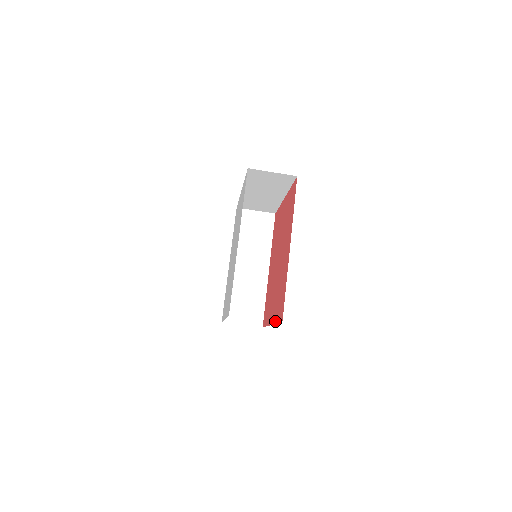
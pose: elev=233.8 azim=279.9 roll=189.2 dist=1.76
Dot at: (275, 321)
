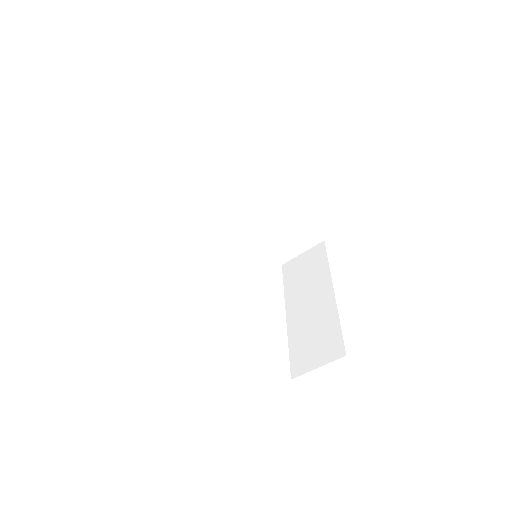
Dot at: (336, 312)
